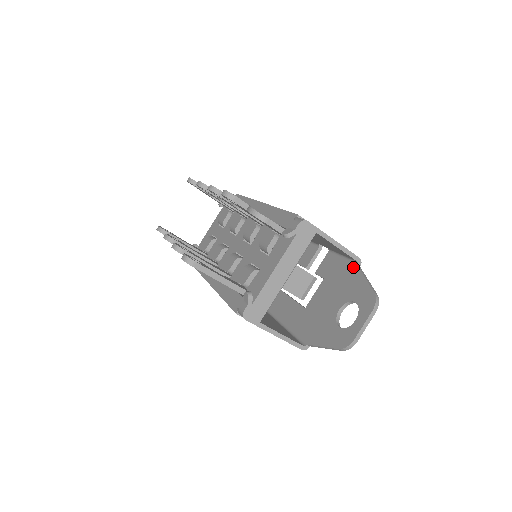
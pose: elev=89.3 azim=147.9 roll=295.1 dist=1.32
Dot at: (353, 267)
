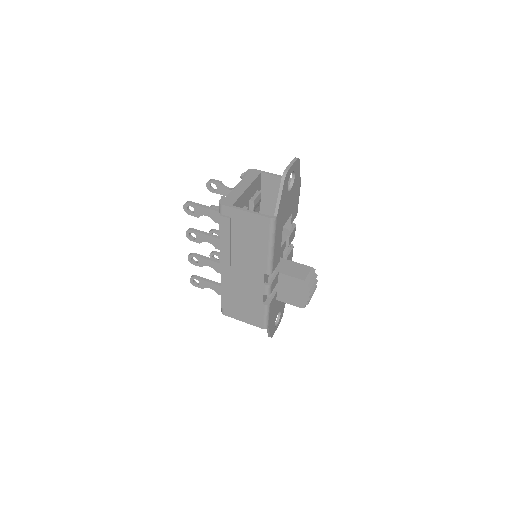
Dot at: occluded
